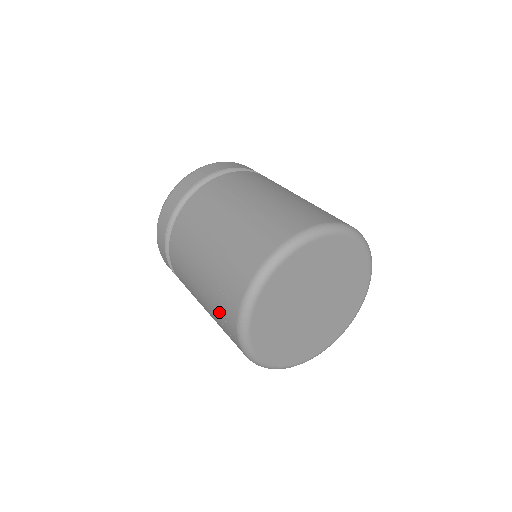
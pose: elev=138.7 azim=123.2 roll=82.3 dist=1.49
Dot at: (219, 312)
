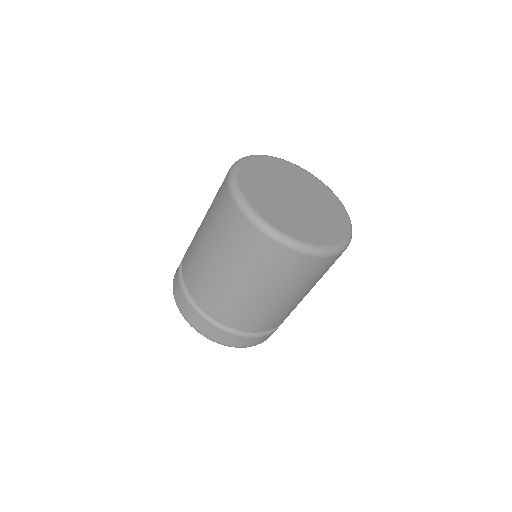
Dot at: (254, 257)
